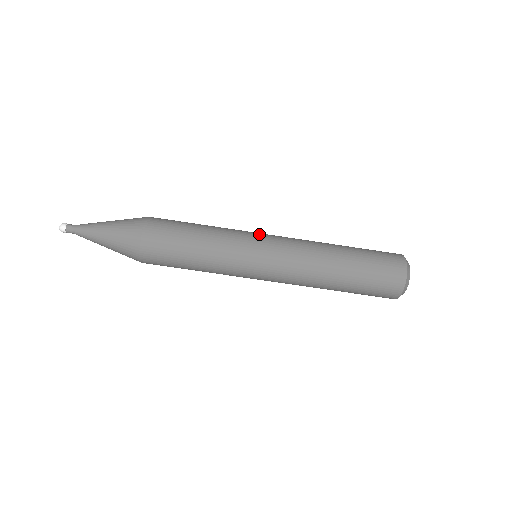
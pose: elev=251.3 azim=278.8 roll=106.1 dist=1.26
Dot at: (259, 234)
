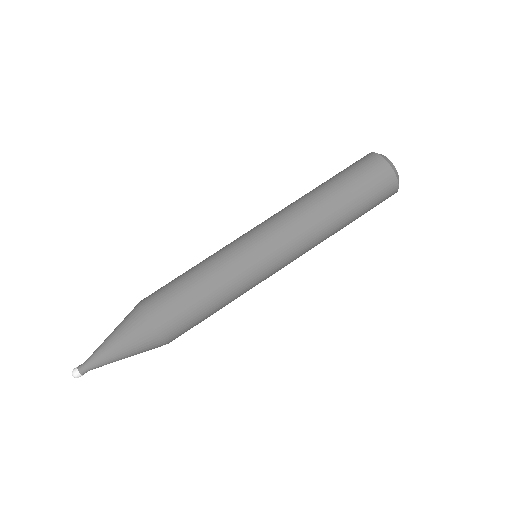
Dot at: (242, 235)
